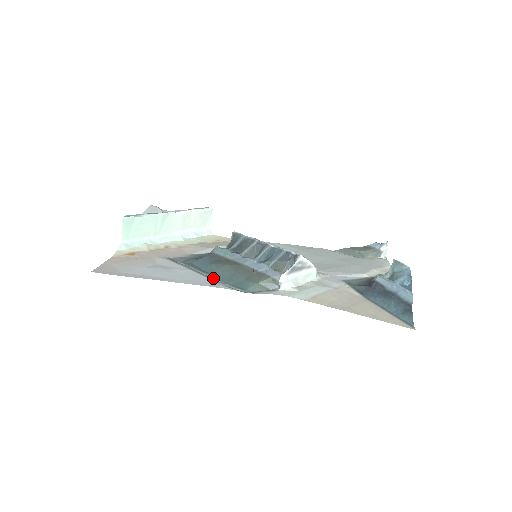
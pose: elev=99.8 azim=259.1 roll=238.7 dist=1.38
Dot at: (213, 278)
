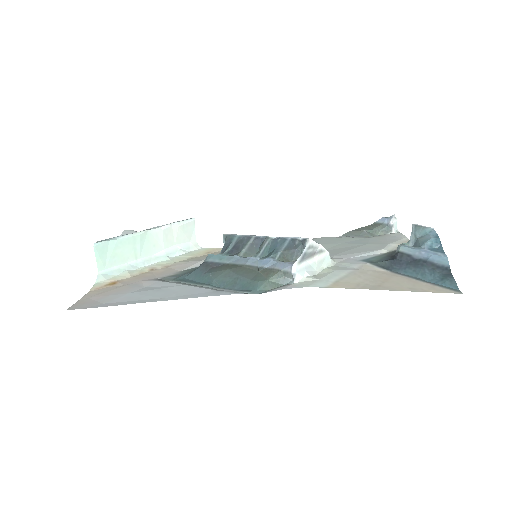
Dot at: (213, 288)
